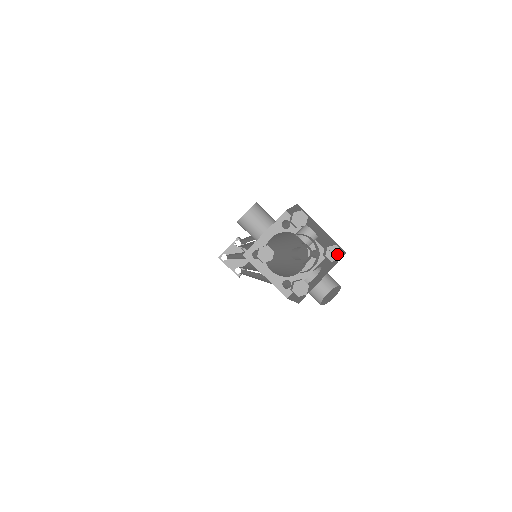
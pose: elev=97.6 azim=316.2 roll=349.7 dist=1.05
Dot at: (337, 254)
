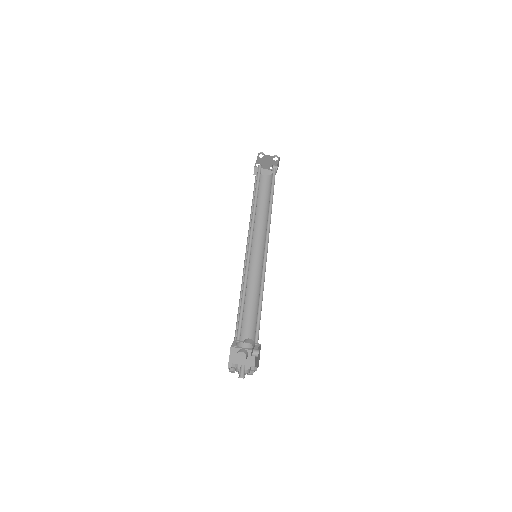
Dot at: occluded
